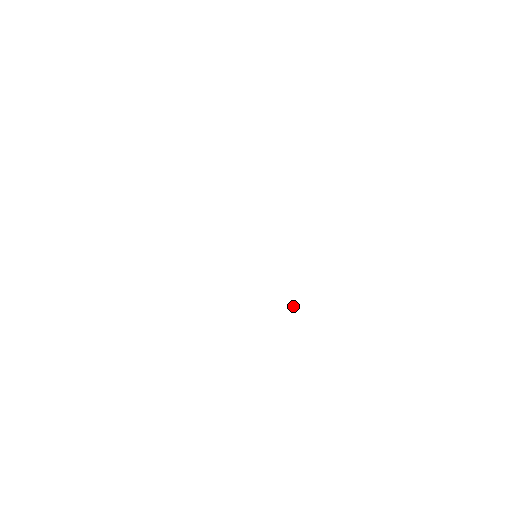
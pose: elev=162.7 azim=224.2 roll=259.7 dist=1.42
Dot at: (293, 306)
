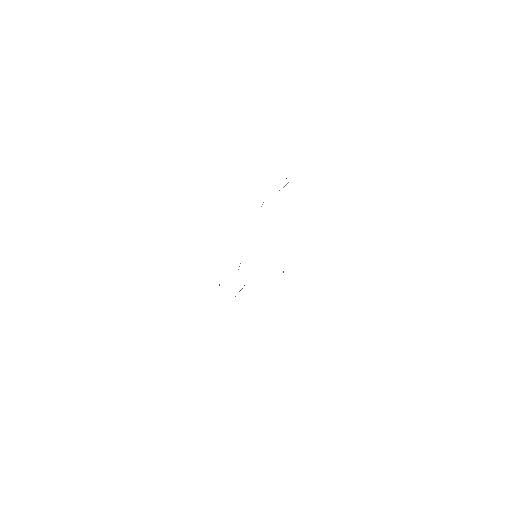
Dot at: (283, 272)
